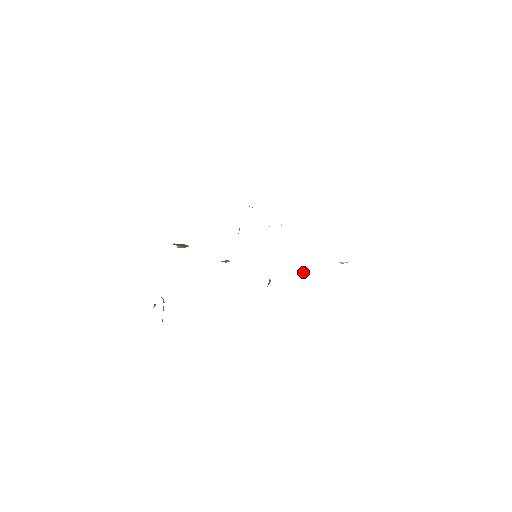
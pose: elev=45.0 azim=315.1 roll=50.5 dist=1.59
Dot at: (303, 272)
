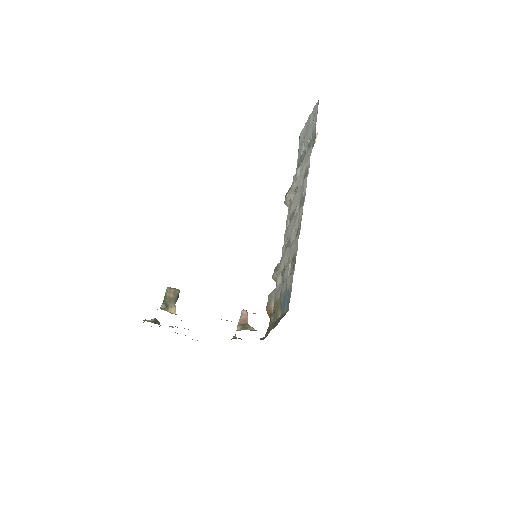
Dot at: (287, 202)
